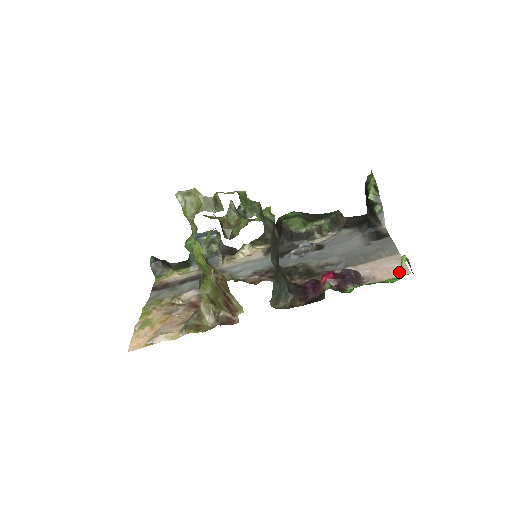
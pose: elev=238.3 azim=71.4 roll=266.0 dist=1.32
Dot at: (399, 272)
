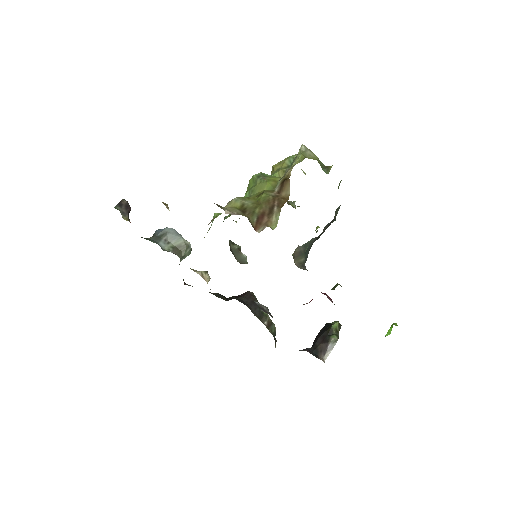
Dot at: occluded
